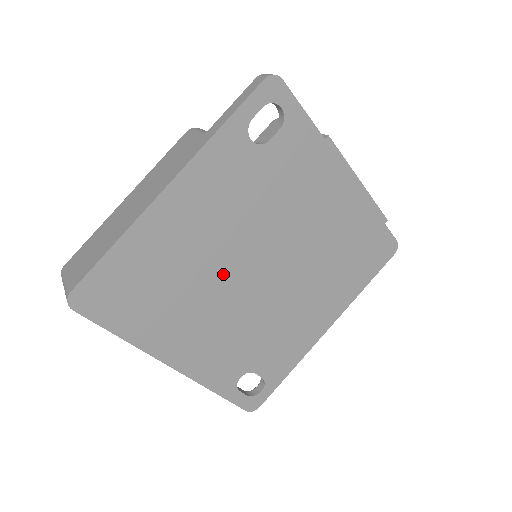
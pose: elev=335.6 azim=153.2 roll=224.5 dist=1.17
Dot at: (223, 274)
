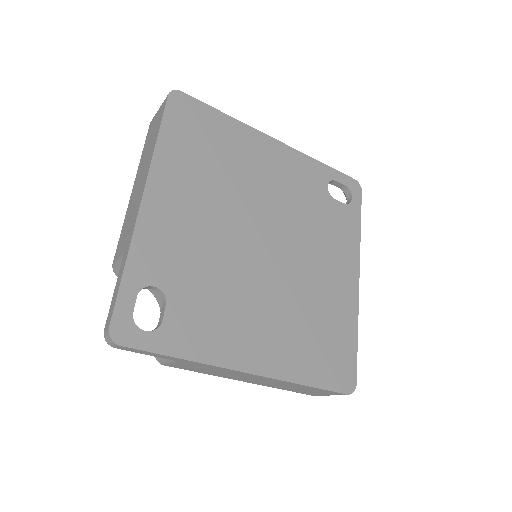
Dot at: (245, 208)
